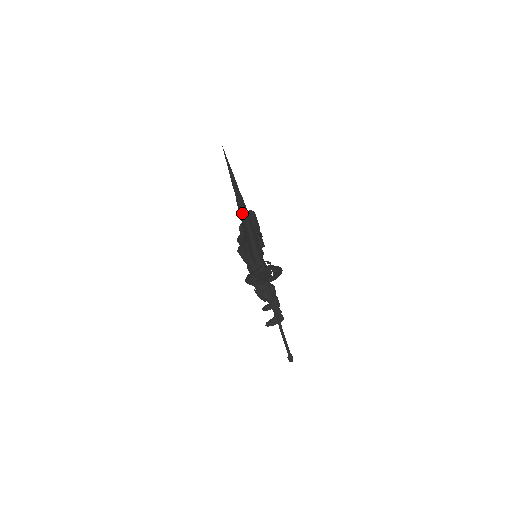
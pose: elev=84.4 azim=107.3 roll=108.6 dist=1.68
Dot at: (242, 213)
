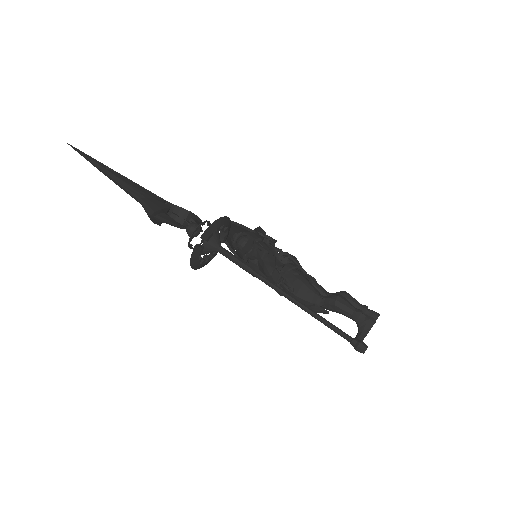
Dot at: (118, 185)
